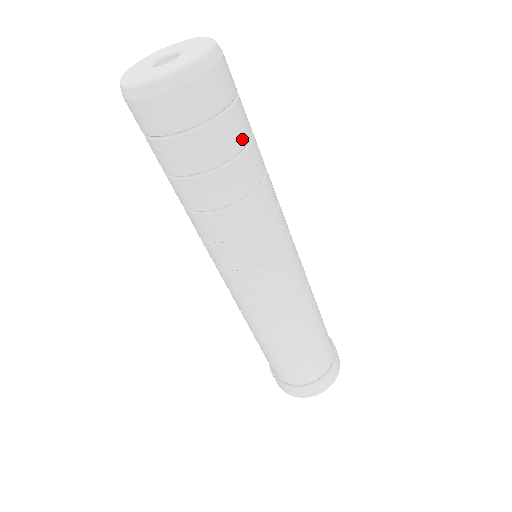
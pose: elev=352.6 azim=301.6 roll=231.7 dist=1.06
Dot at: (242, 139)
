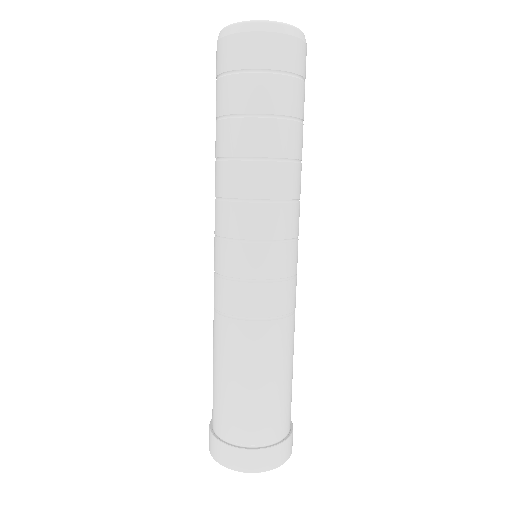
Dot at: occluded
